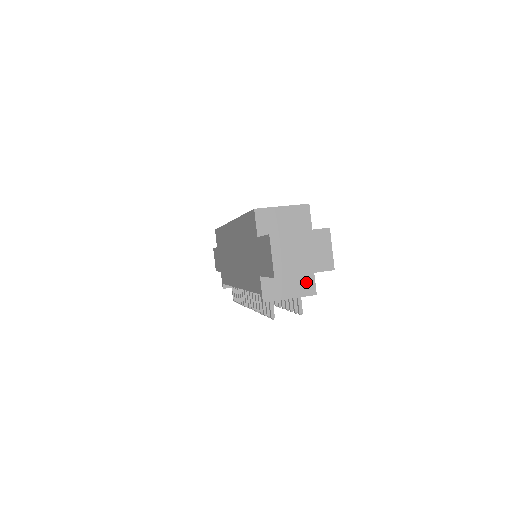
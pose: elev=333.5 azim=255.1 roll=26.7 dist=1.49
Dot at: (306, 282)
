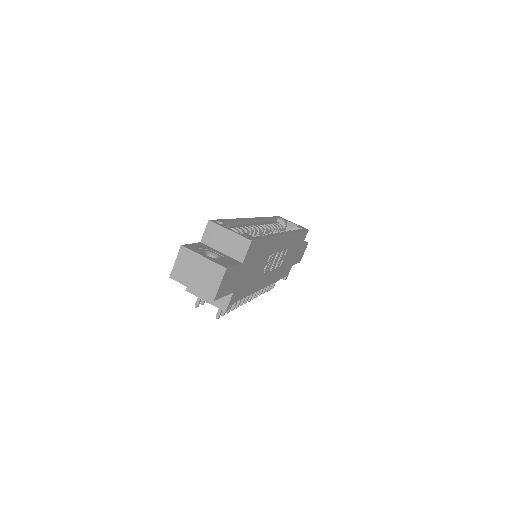
Dot at: (223, 297)
